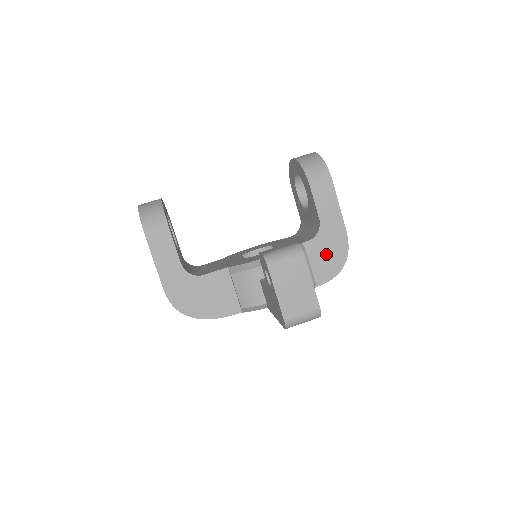
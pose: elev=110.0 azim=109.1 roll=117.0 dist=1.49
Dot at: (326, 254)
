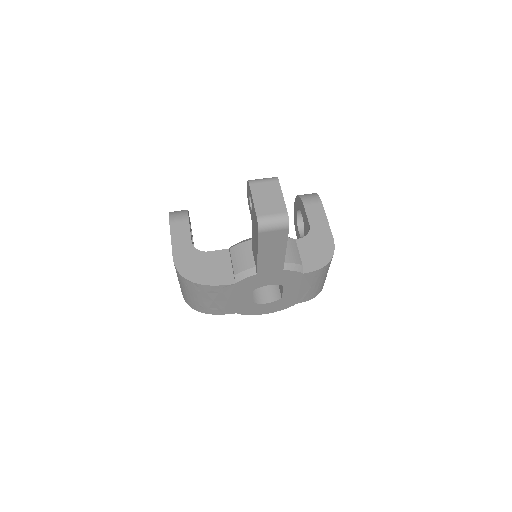
Dot at: (314, 250)
